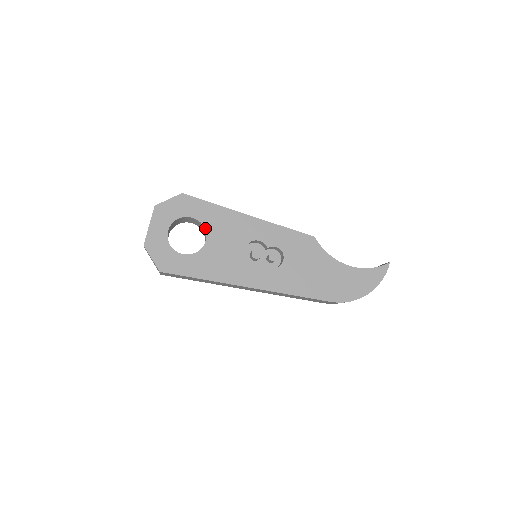
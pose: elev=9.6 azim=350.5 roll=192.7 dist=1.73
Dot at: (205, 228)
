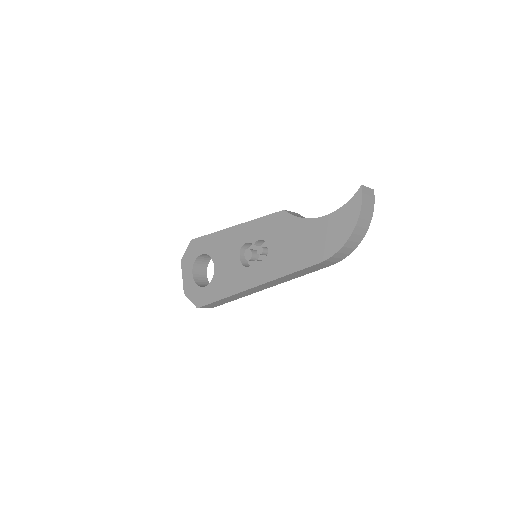
Dot at: (211, 257)
